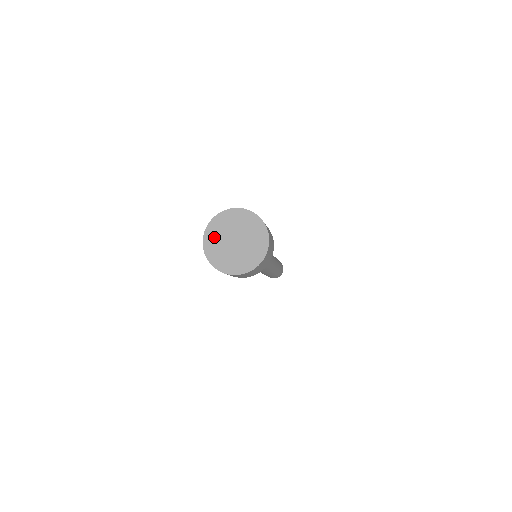
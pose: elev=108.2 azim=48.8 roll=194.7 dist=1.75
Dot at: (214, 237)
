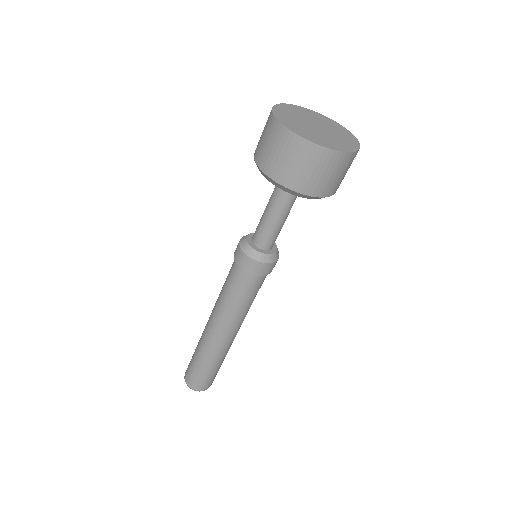
Dot at: (288, 113)
